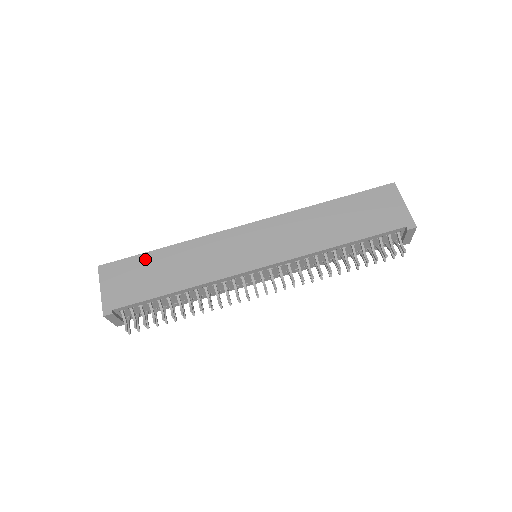
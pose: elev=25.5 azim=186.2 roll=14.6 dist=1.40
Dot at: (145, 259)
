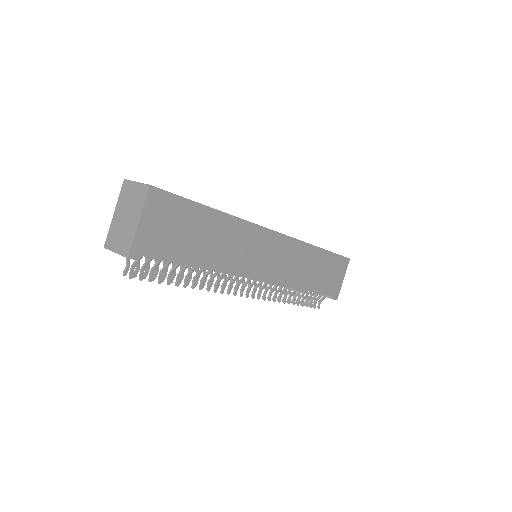
Dot at: (196, 212)
